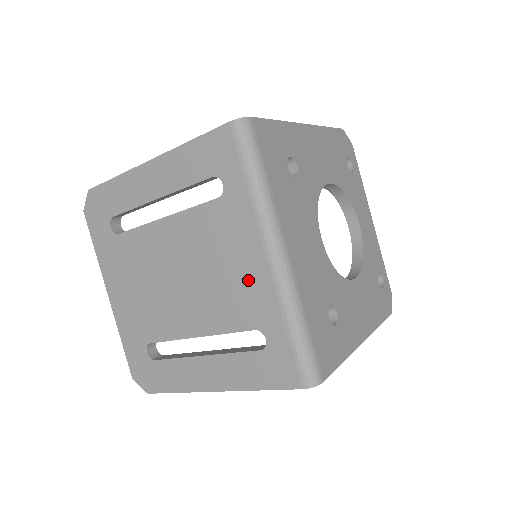
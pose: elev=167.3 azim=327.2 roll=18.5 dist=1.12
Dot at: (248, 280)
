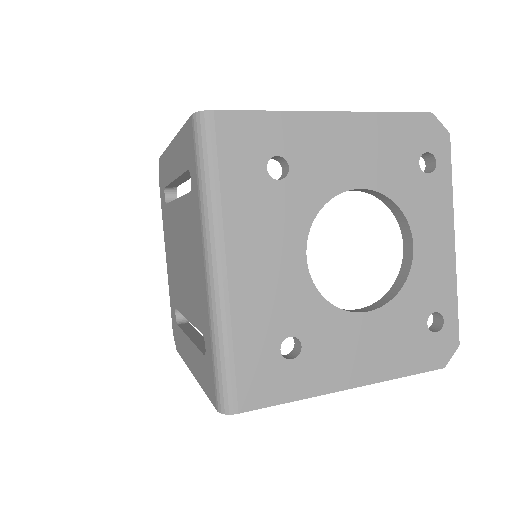
Dot at: (199, 283)
